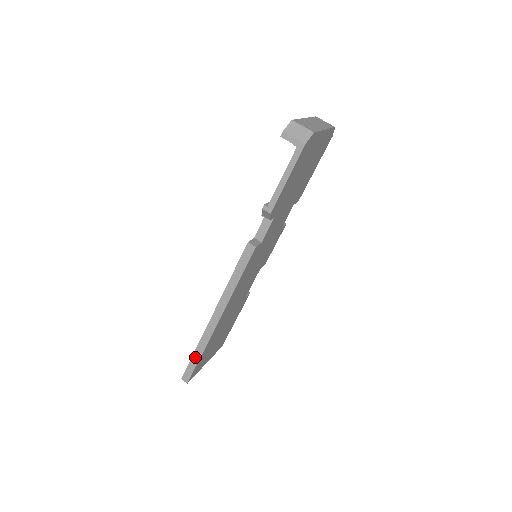
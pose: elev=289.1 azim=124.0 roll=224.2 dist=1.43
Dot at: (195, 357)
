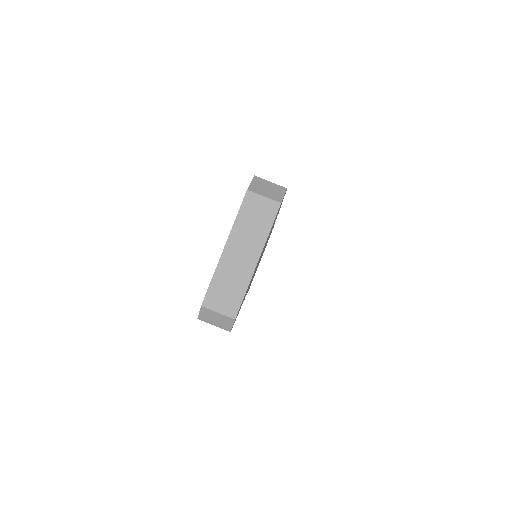
Dot at: occluded
